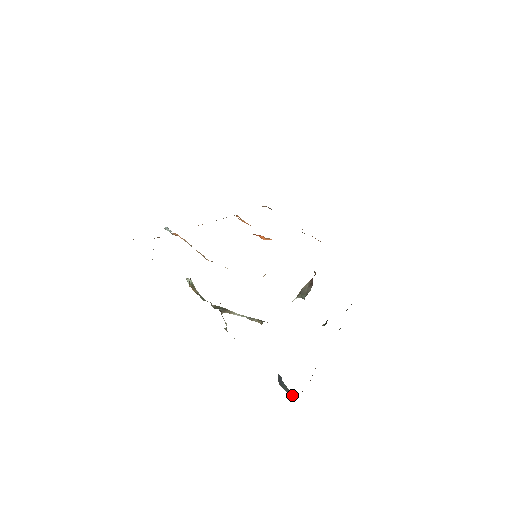
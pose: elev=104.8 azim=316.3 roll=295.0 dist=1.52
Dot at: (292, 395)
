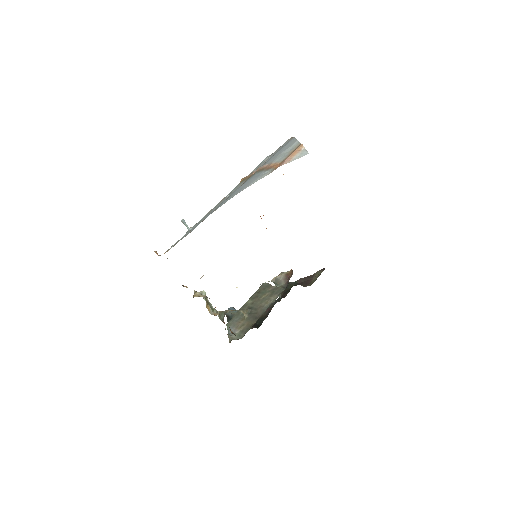
Dot at: occluded
